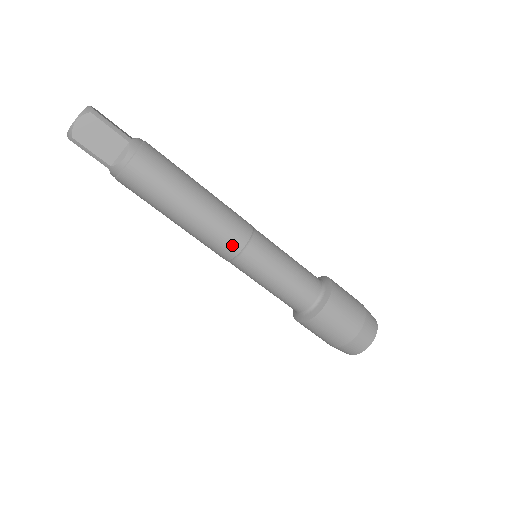
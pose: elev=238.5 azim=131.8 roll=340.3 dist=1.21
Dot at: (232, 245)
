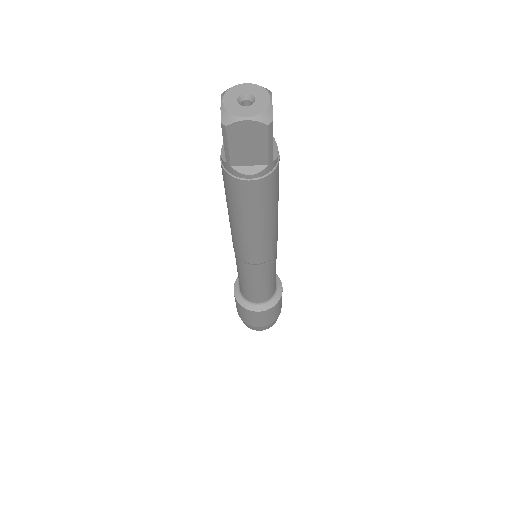
Dot at: (251, 259)
